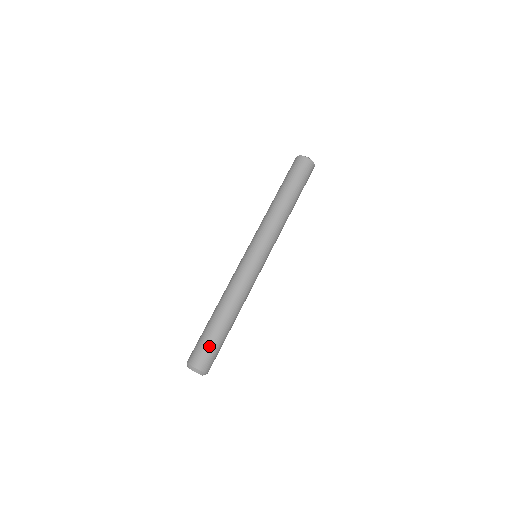
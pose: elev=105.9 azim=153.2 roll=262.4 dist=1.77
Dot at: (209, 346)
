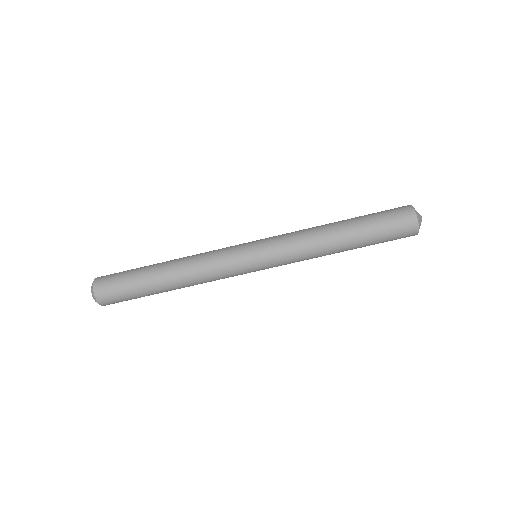
Dot at: (129, 299)
